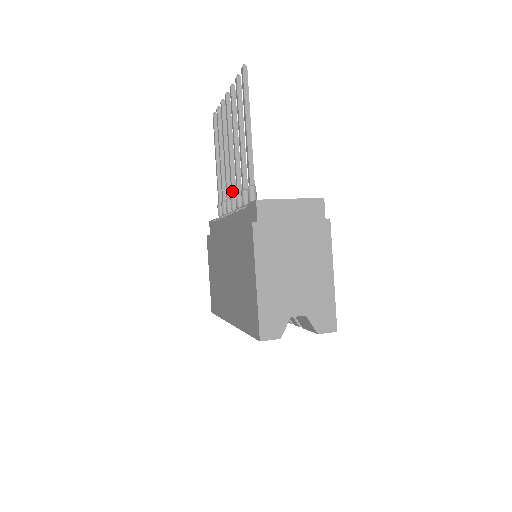
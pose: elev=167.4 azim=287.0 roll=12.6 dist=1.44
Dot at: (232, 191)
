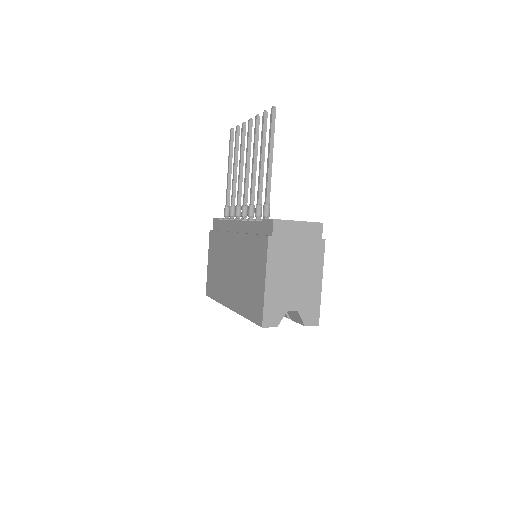
Dot at: (244, 201)
